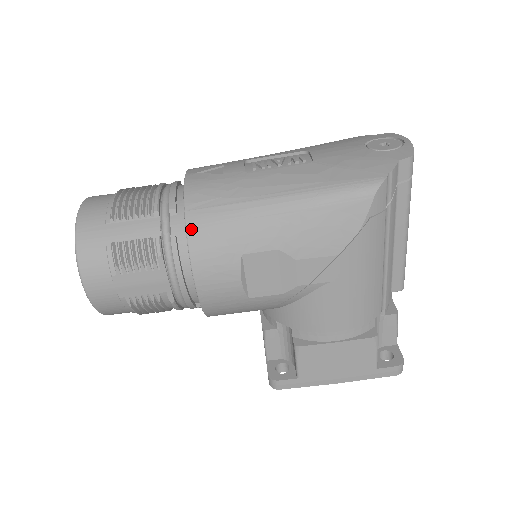
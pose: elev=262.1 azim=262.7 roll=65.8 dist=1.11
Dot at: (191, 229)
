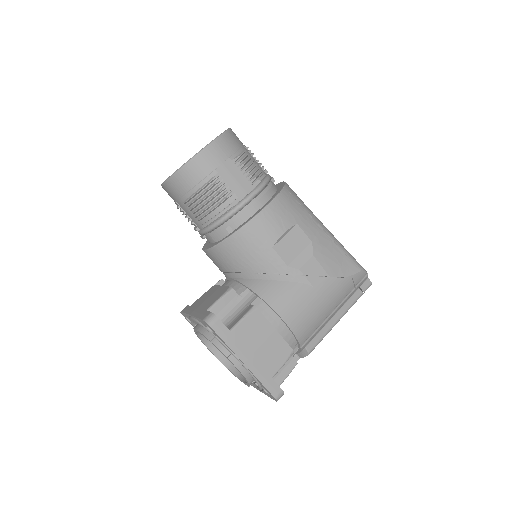
Dot at: (286, 190)
